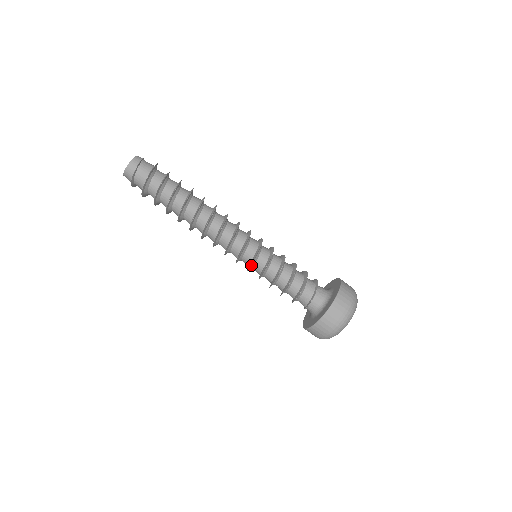
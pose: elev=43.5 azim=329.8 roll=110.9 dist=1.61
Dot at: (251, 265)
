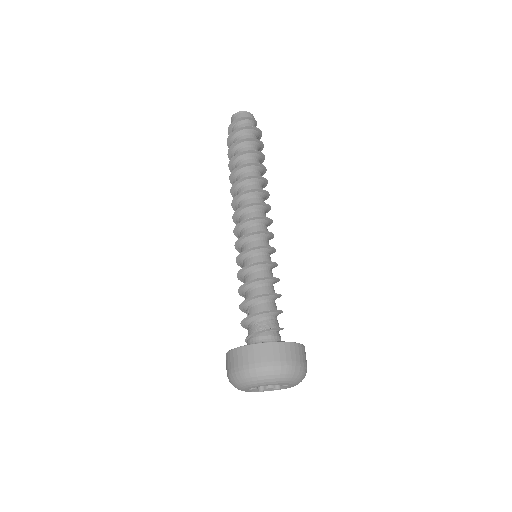
Dot at: (253, 249)
